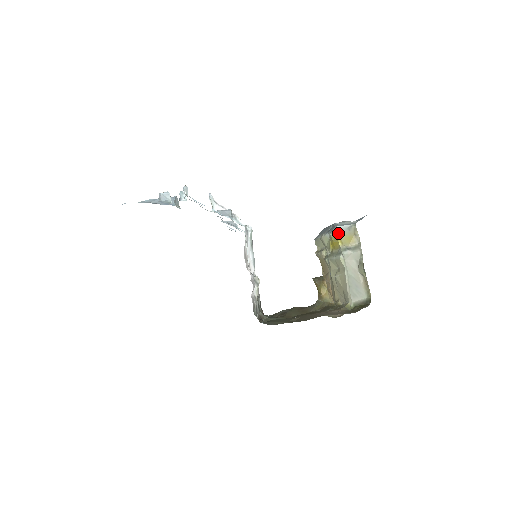
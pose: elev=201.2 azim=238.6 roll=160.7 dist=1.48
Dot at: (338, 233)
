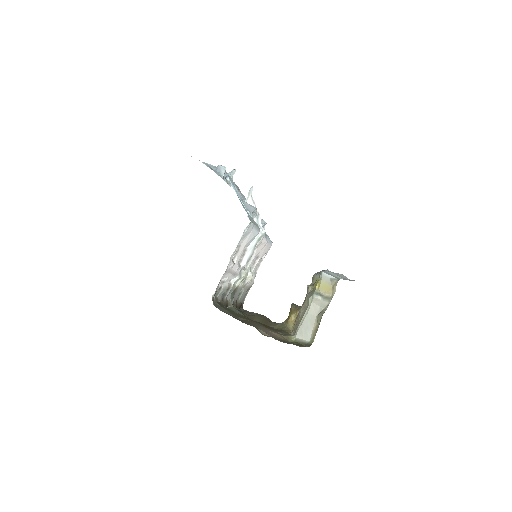
Dot at: (321, 278)
